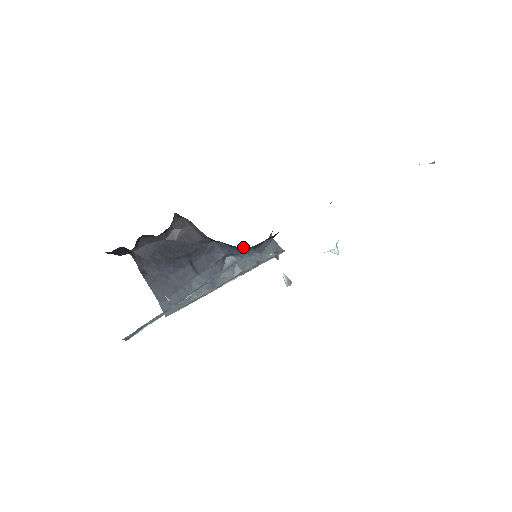
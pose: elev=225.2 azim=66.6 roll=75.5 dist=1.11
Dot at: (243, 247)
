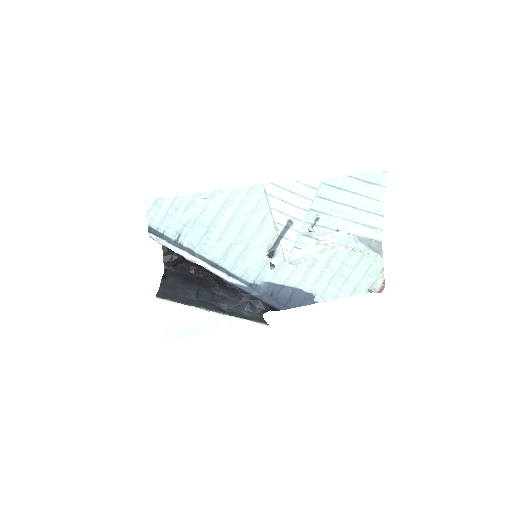
Dot at: (239, 304)
